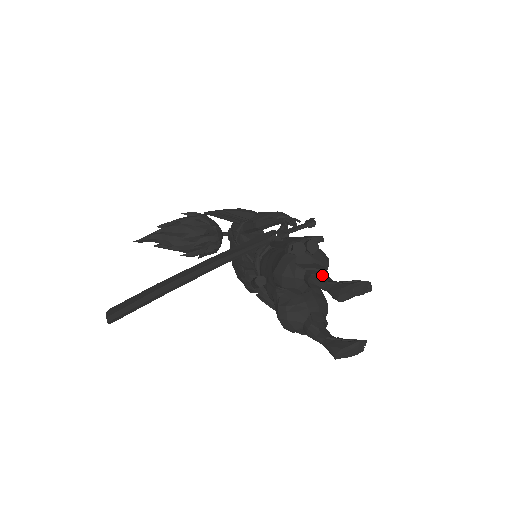
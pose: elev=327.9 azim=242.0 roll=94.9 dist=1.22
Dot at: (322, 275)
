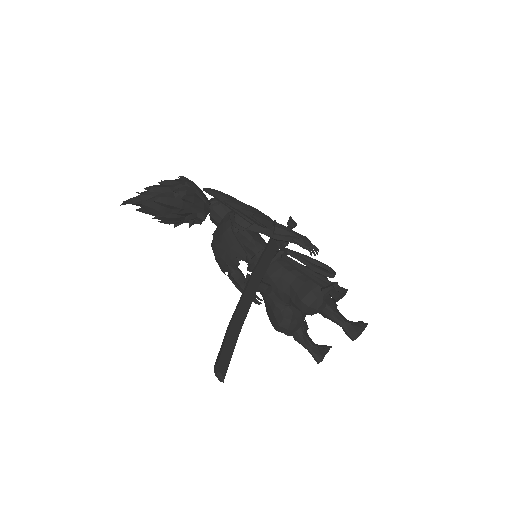
Dot at: (339, 312)
